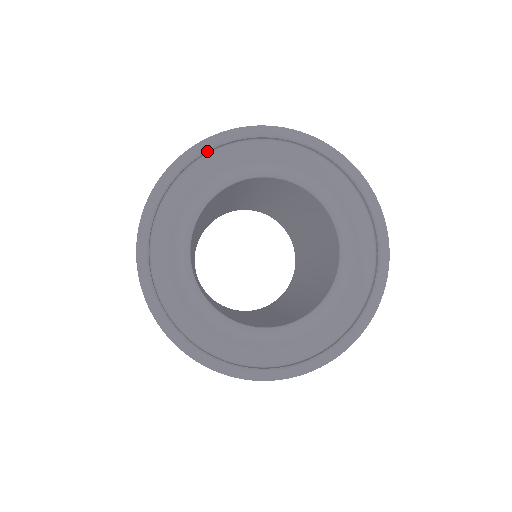
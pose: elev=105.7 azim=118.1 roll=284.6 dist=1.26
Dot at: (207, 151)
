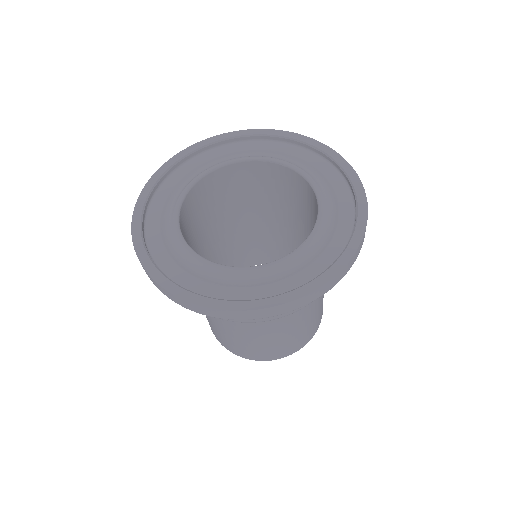
Dot at: (226, 140)
